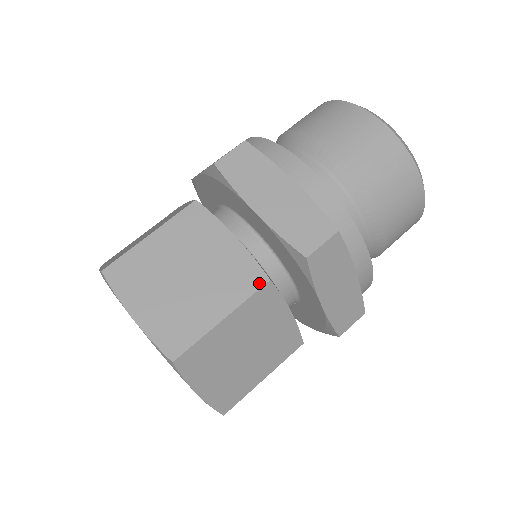
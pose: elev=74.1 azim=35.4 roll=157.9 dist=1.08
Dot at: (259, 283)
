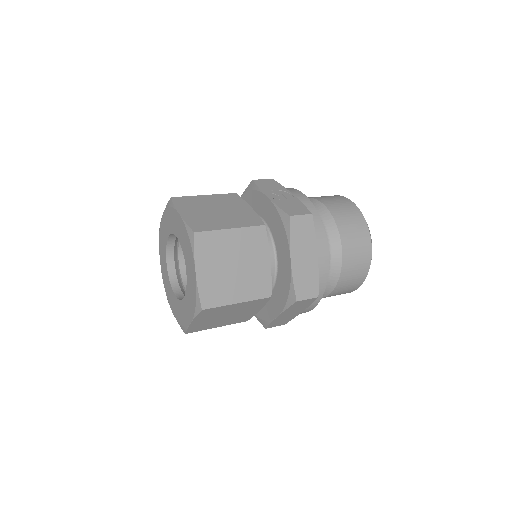
Dot at: (266, 295)
